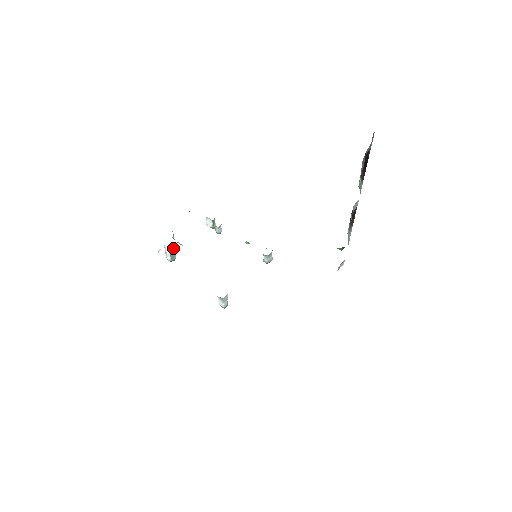
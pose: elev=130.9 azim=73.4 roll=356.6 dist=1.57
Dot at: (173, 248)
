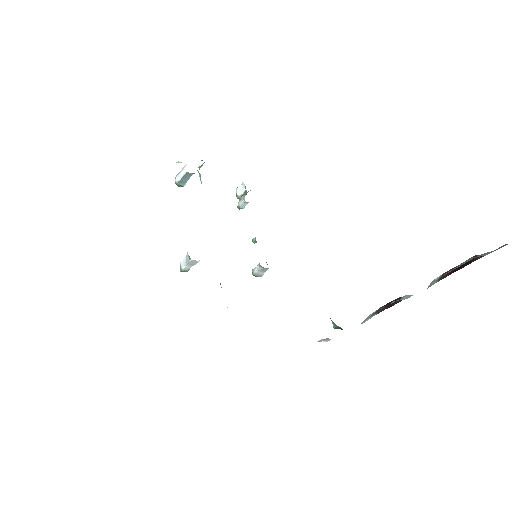
Dot at: (191, 174)
